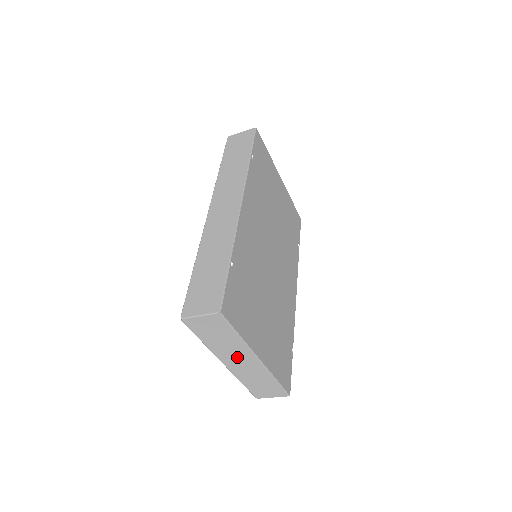
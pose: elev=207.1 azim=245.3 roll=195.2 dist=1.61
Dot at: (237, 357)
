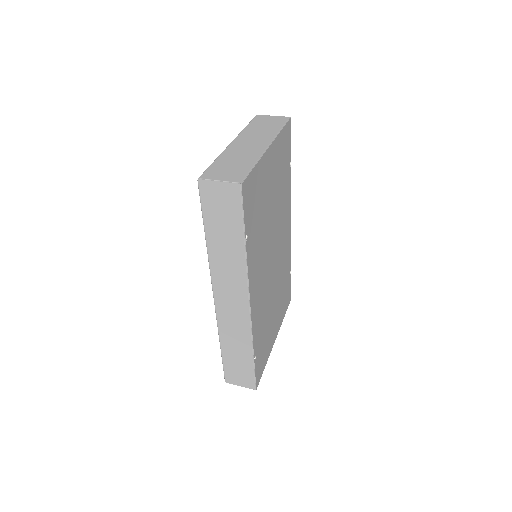
Dot at: occluded
